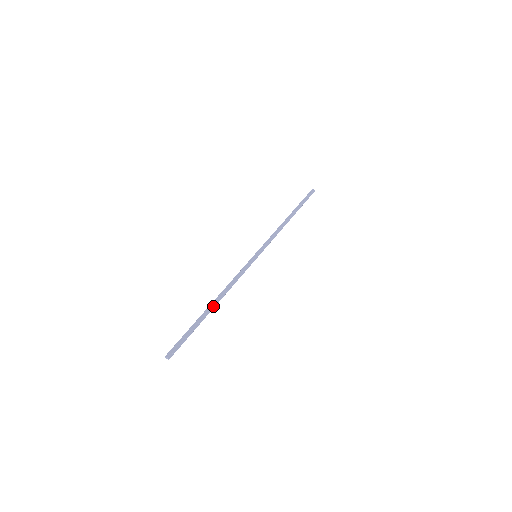
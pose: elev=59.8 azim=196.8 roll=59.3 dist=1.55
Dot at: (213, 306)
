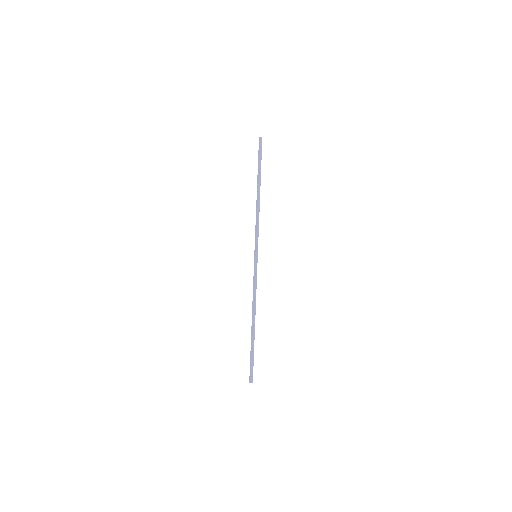
Dot at: (254, 325)
